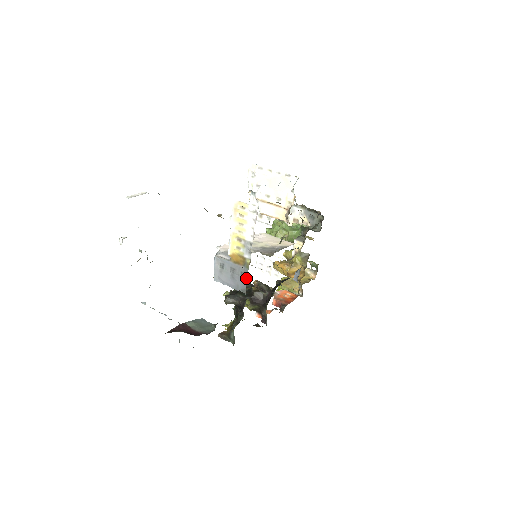
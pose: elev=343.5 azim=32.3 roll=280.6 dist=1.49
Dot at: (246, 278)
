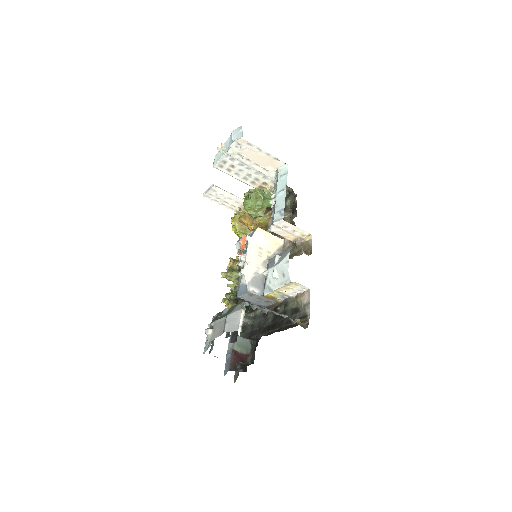
Dot at: (270, 304)
